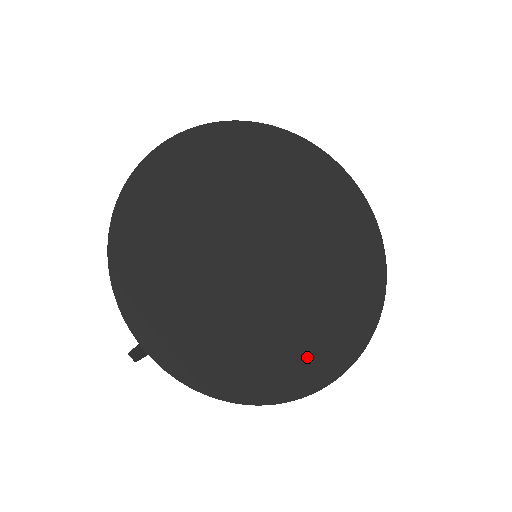
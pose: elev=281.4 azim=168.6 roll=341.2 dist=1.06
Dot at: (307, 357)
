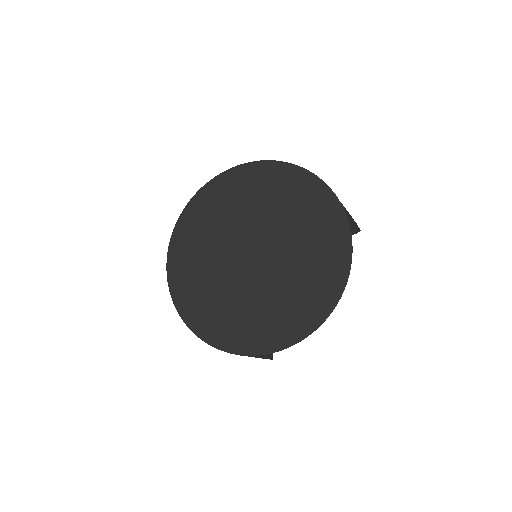
Dot at: (321, 280)
